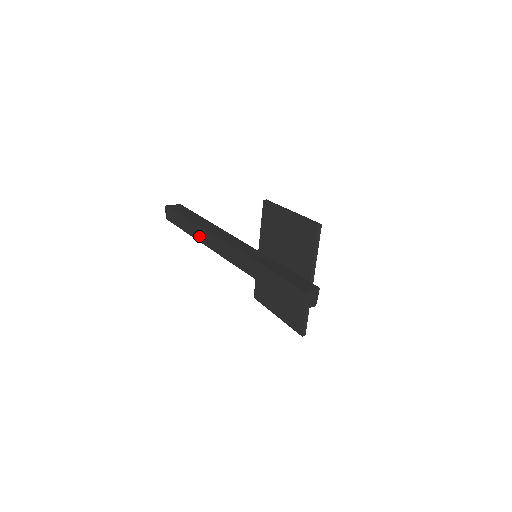
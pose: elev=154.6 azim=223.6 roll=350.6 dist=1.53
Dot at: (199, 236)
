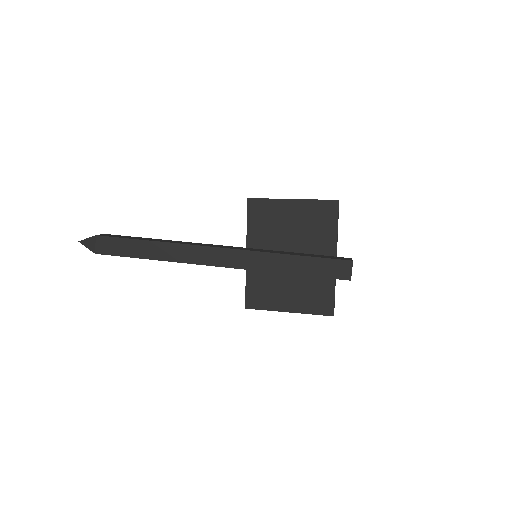
Dot at: (171, 255)
